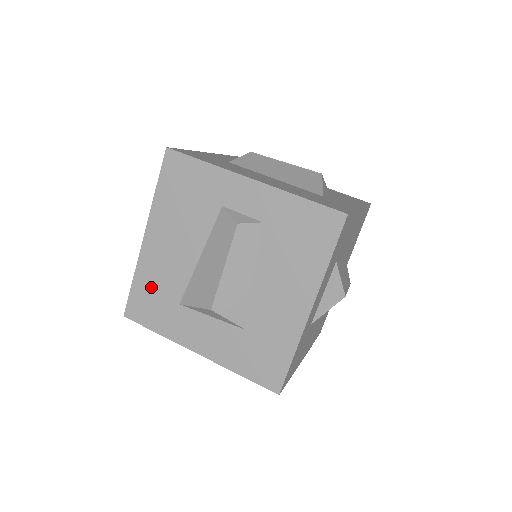
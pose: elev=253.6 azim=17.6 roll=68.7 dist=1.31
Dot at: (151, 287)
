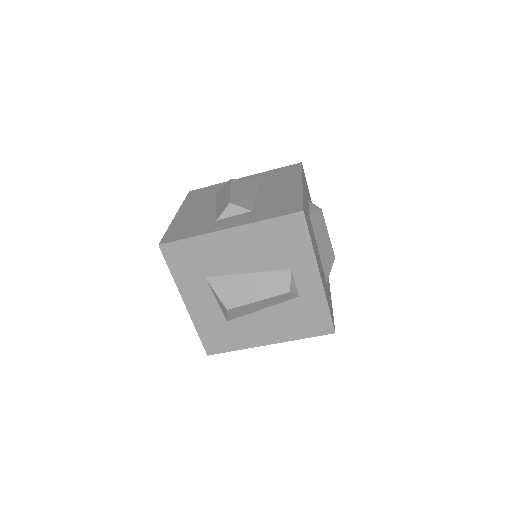
Dot at: (198, 253)
